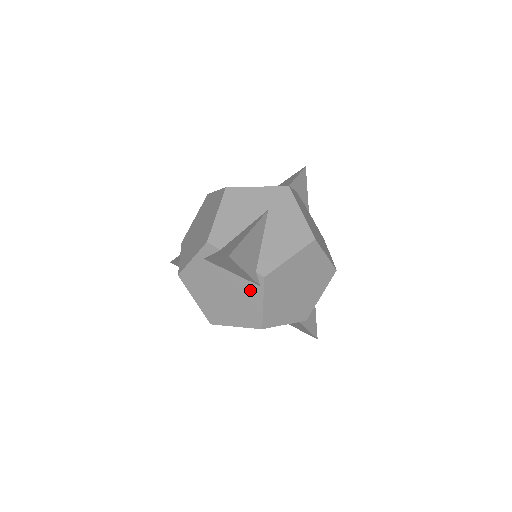
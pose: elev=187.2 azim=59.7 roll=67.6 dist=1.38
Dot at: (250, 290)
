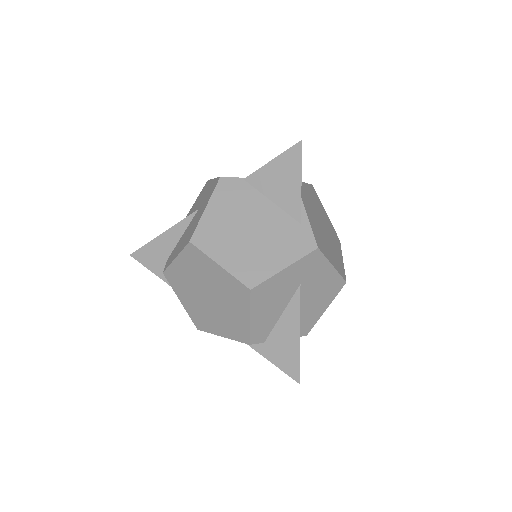
Dot at: occluded
